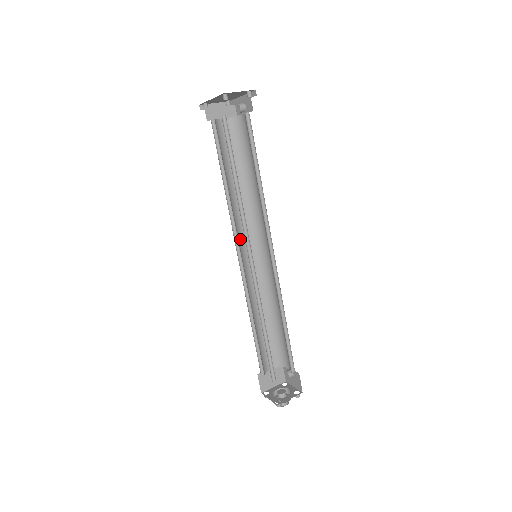
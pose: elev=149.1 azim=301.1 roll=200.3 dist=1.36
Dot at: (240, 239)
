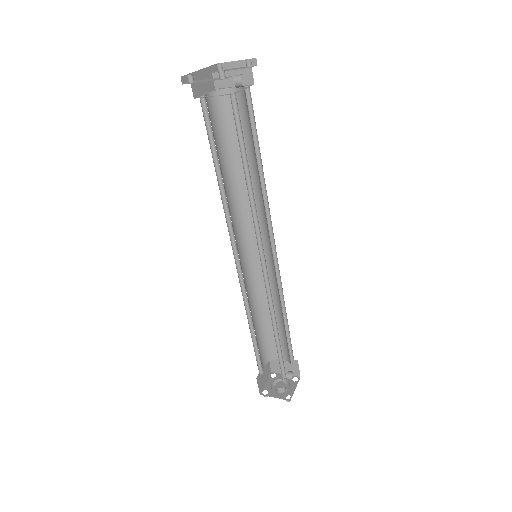
Dot at: (250, 230)
